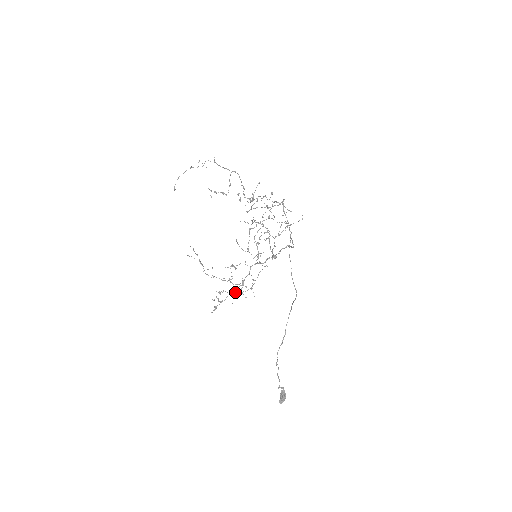
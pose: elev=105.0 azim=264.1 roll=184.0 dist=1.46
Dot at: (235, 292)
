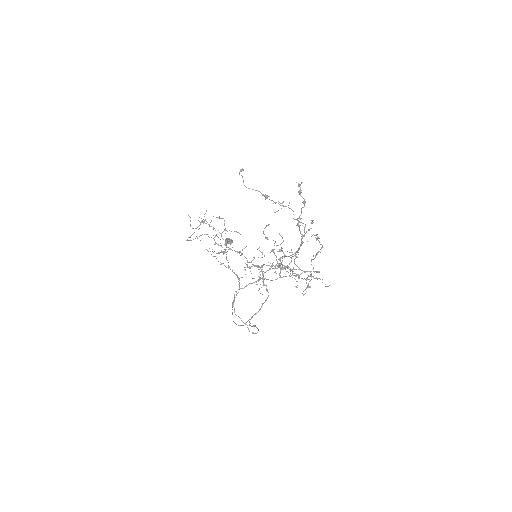
Dot at: (229, 230)
